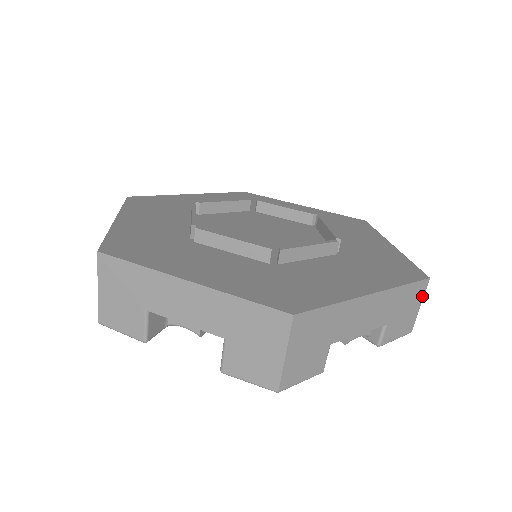
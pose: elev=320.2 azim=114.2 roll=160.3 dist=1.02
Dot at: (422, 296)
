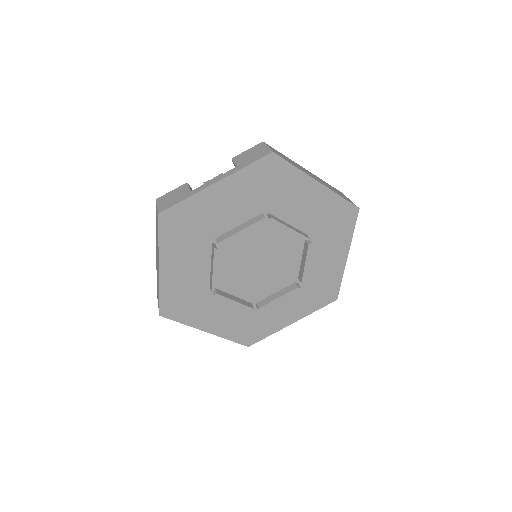
Dot at: occluded
